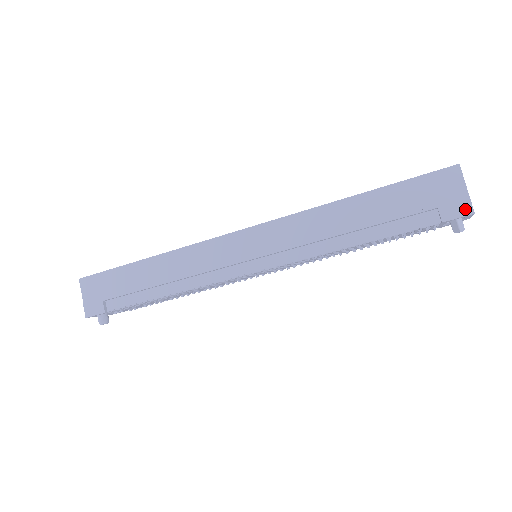
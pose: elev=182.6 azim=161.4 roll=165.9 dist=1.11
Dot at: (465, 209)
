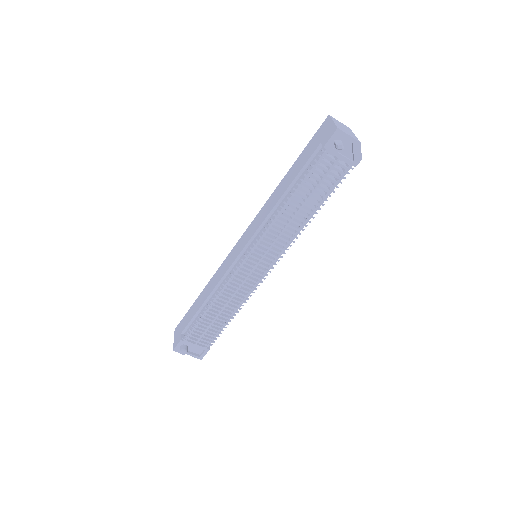
Dot at: (333, 130)
